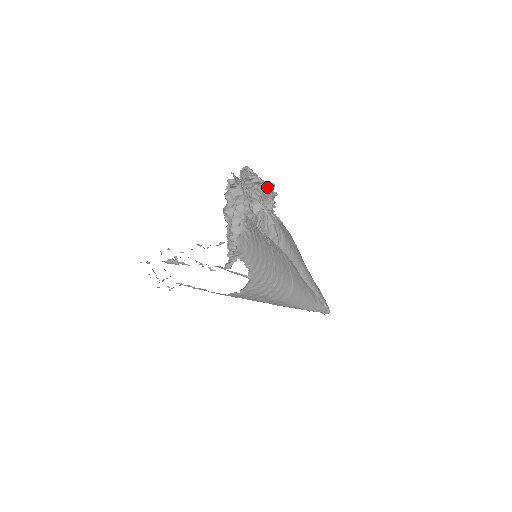
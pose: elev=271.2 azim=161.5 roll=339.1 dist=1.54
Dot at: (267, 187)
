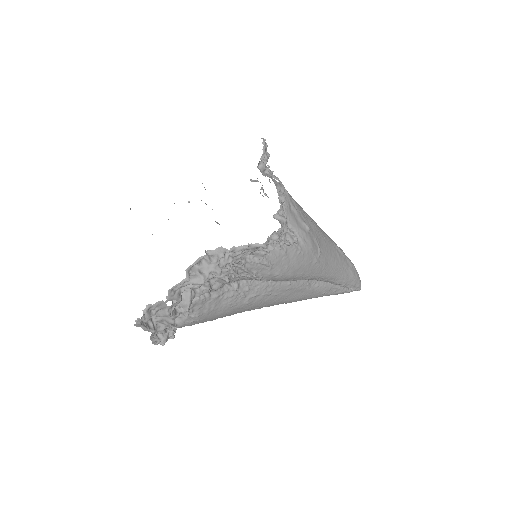
Dot at: (251, 248)
